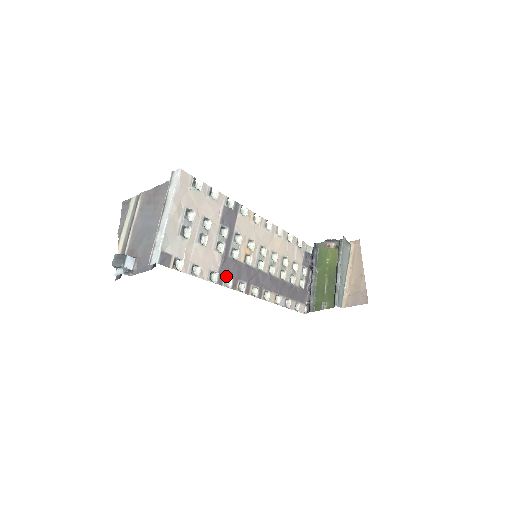
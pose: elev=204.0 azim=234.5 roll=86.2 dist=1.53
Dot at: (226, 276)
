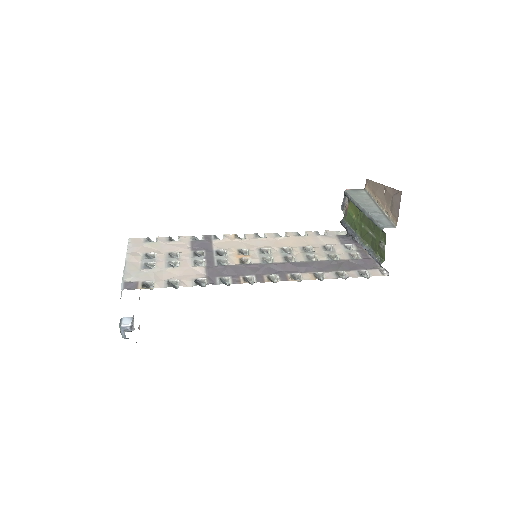
Dot at: (219, 278)
